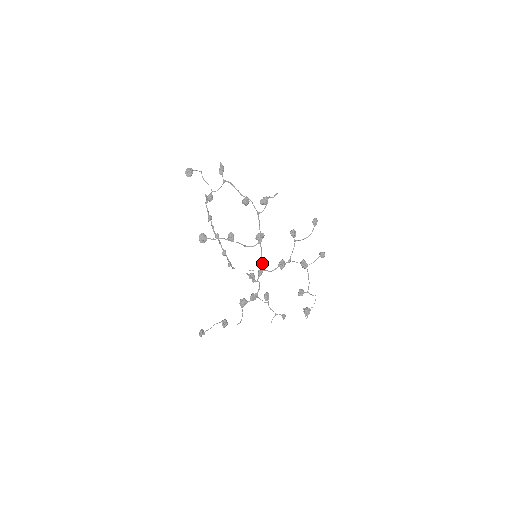
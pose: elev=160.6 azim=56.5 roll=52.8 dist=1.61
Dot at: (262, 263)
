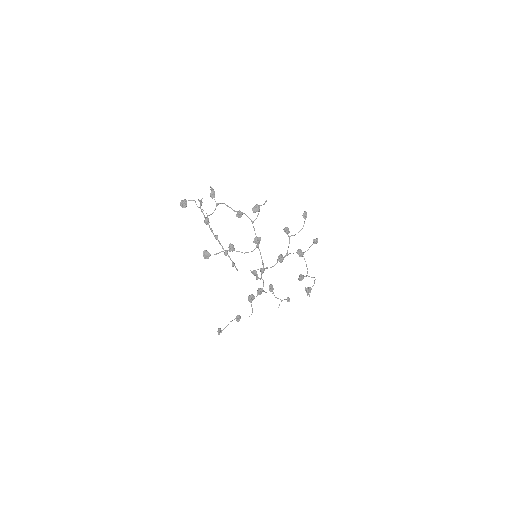
Dot at: (263, 263)
